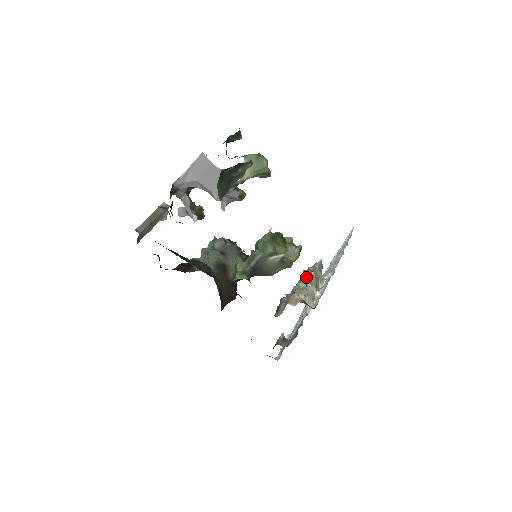
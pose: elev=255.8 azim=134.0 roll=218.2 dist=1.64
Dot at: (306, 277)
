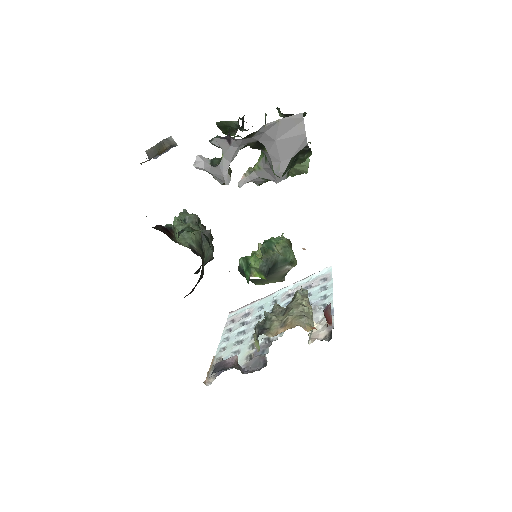
Dot at: (306, 302)
